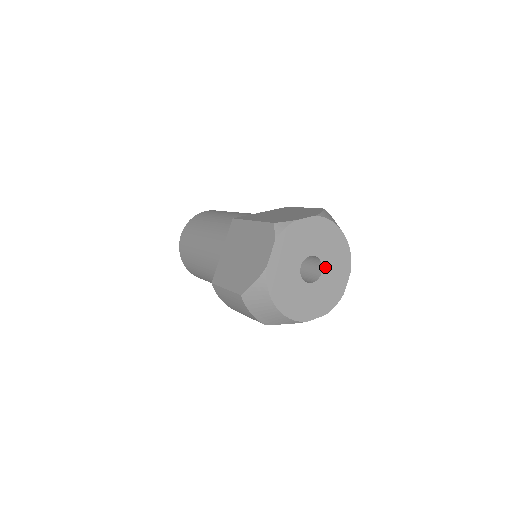
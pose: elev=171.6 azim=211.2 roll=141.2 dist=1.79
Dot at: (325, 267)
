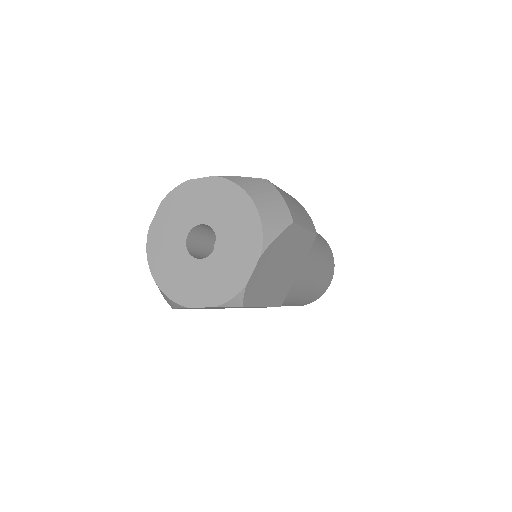
Dot at: (221, 242)
